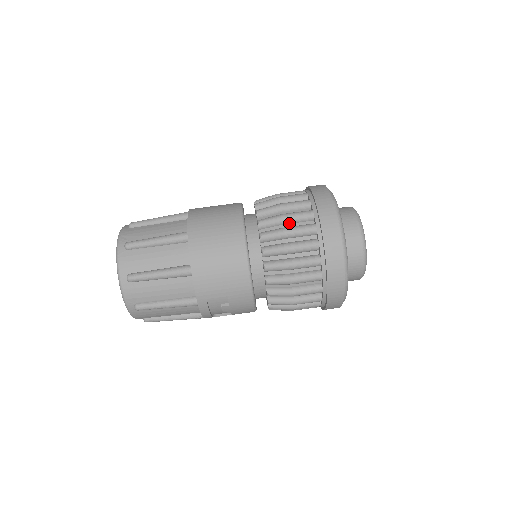
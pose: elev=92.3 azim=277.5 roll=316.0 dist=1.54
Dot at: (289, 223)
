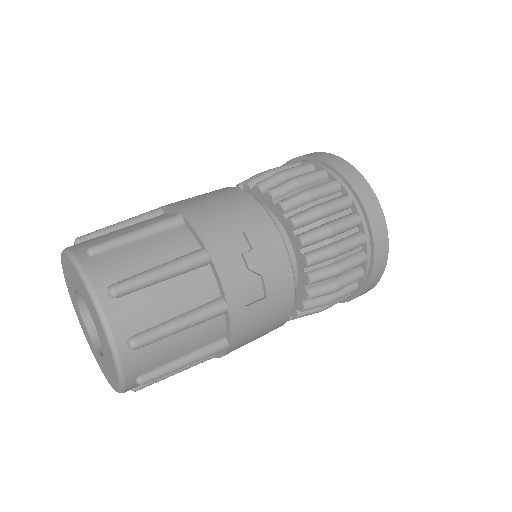
Dot at: occluded
